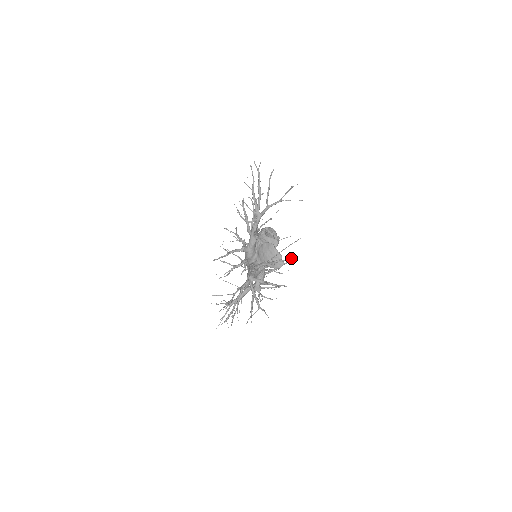
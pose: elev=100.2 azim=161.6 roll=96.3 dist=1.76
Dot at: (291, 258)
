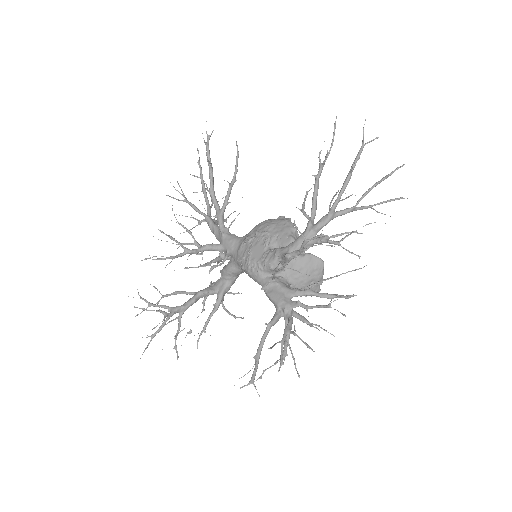
Dot at: occluded
